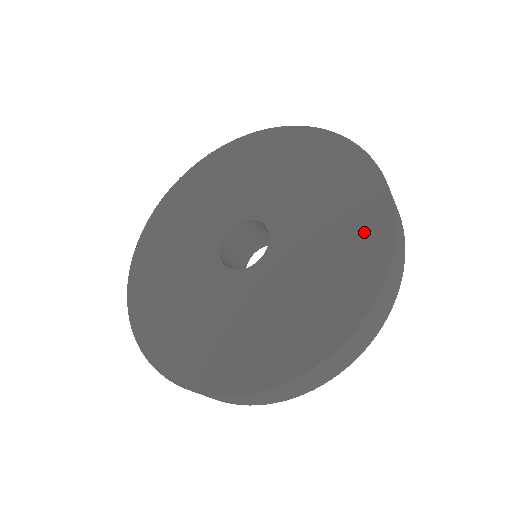
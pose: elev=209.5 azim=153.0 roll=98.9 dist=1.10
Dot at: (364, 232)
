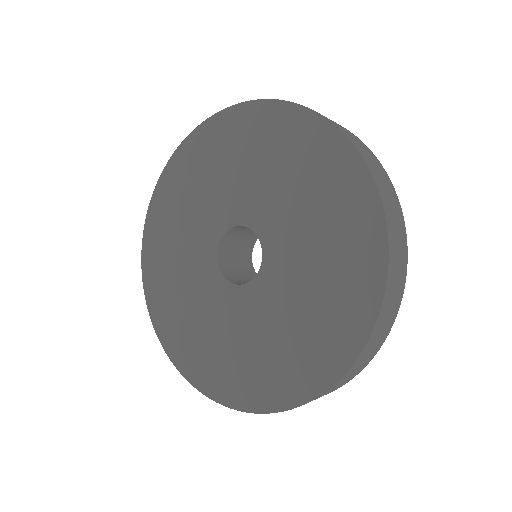
Dot at: (354, 276)
